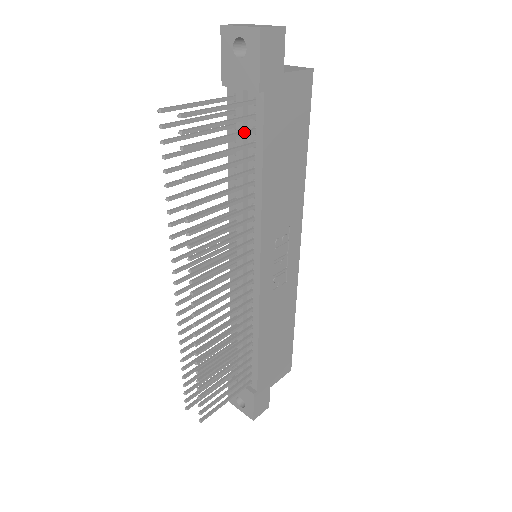
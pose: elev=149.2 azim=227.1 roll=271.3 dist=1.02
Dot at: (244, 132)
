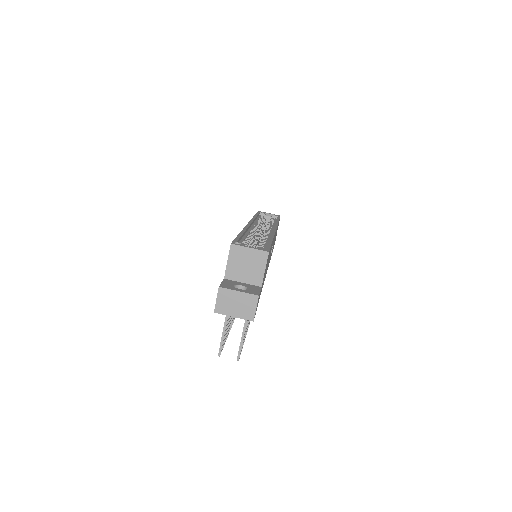
Dot at: occluded
